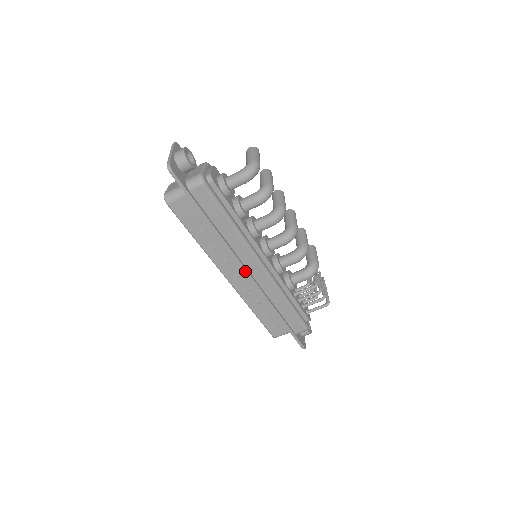
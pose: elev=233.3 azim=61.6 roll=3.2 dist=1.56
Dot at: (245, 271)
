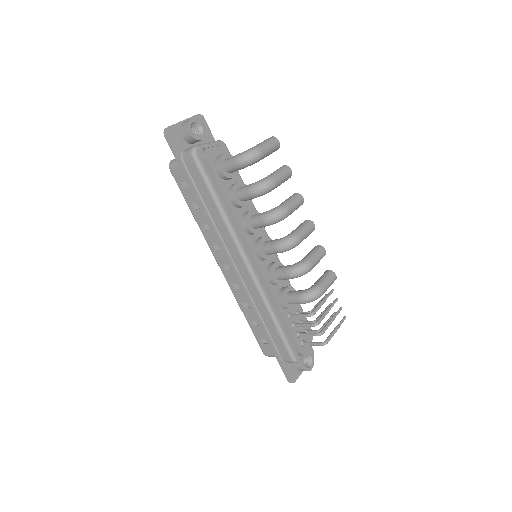
Dot at: (230, 264)
